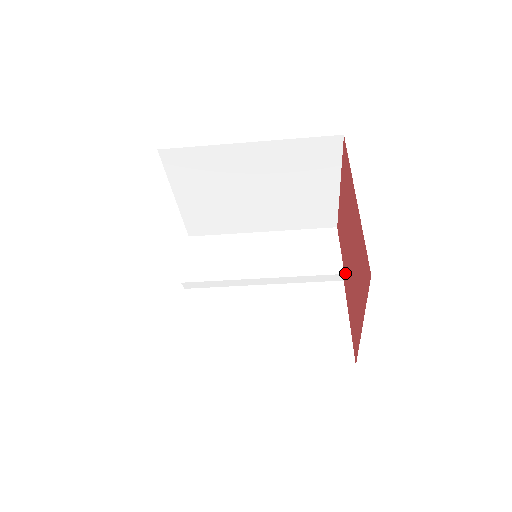
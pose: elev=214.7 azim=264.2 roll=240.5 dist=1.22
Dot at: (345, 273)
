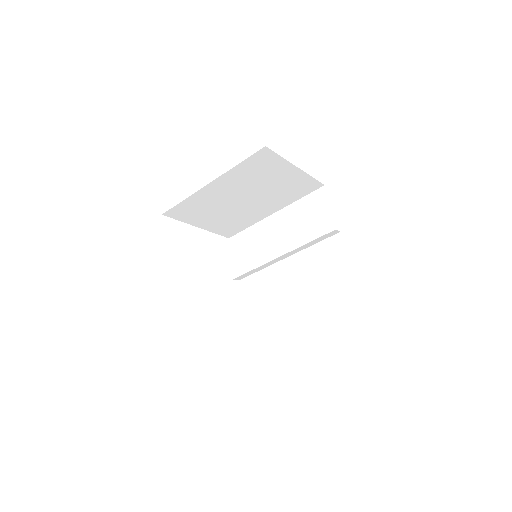
Dot at: occluded
